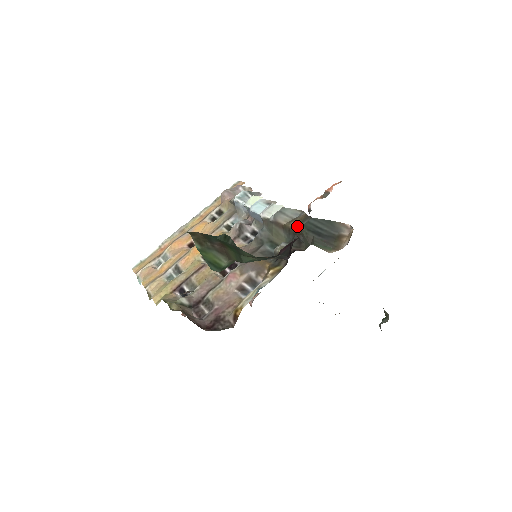
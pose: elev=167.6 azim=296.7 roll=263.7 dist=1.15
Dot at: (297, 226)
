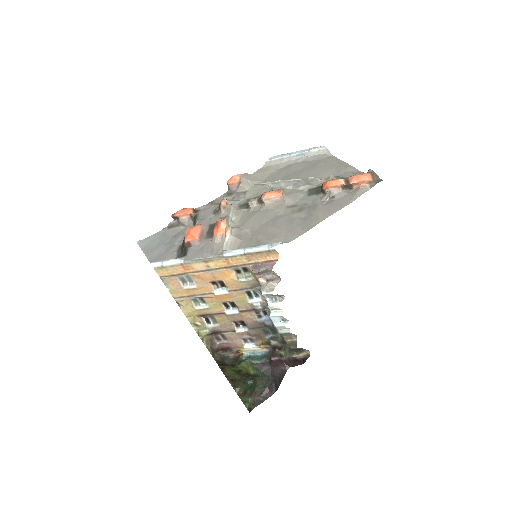
Dot at: (288, 345)
